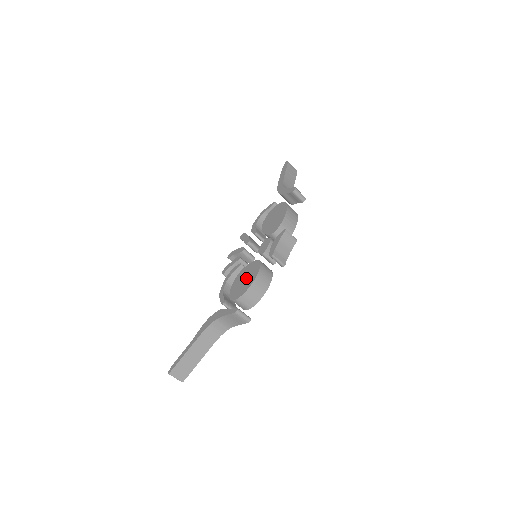
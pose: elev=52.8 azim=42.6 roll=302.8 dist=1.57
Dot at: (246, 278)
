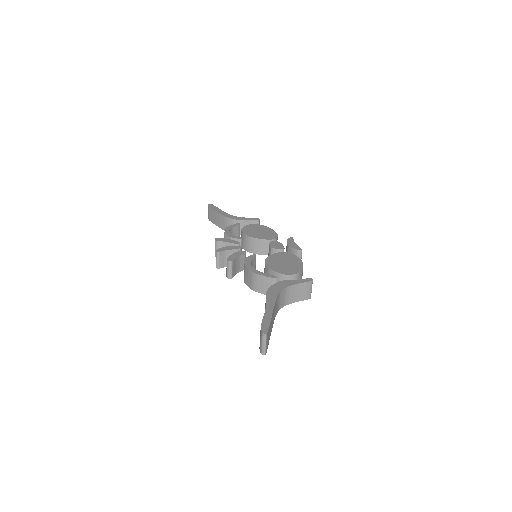
Dot at: (287, 261)
